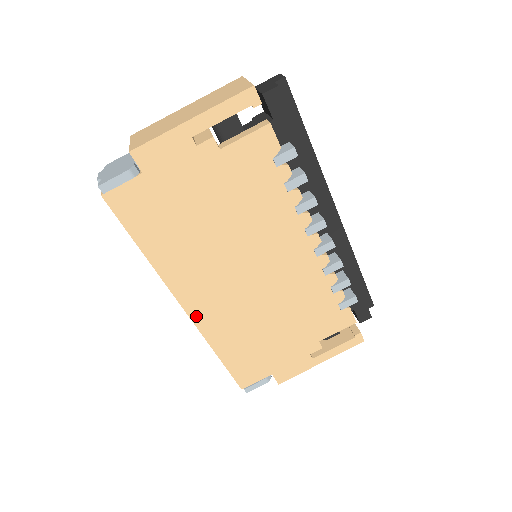
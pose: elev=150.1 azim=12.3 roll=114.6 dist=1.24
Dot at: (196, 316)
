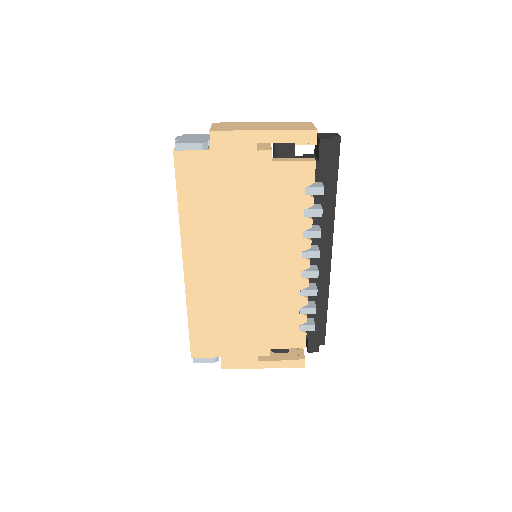
Dot at: (189, 277)
